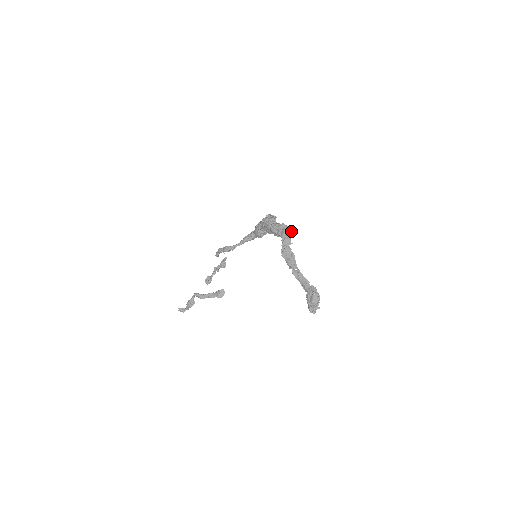
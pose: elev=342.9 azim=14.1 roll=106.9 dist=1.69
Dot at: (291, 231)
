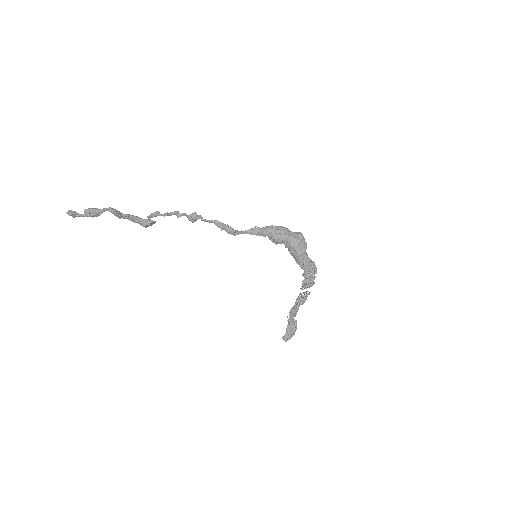
Dot at: occluded
